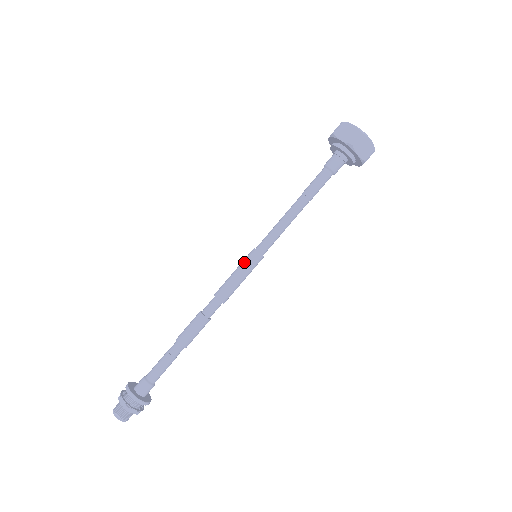
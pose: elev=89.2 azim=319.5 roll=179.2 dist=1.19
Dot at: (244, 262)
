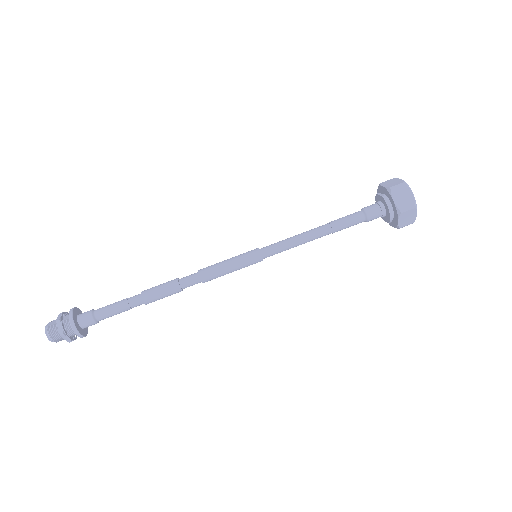
Dot at: (243, 257)
